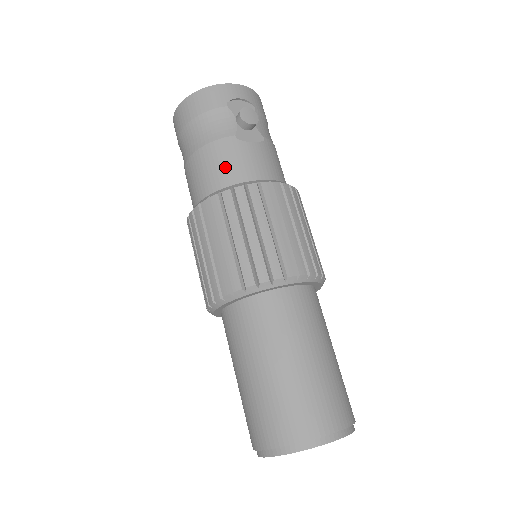
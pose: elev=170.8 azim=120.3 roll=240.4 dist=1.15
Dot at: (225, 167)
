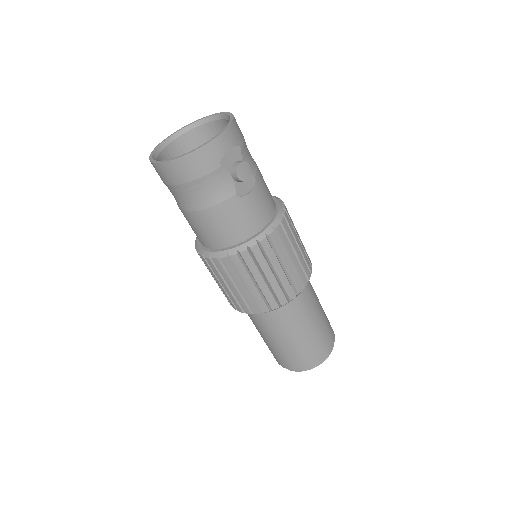
Dot at: (234, 226)
